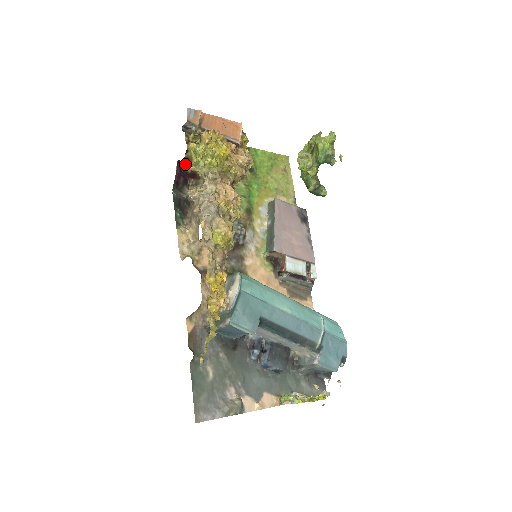
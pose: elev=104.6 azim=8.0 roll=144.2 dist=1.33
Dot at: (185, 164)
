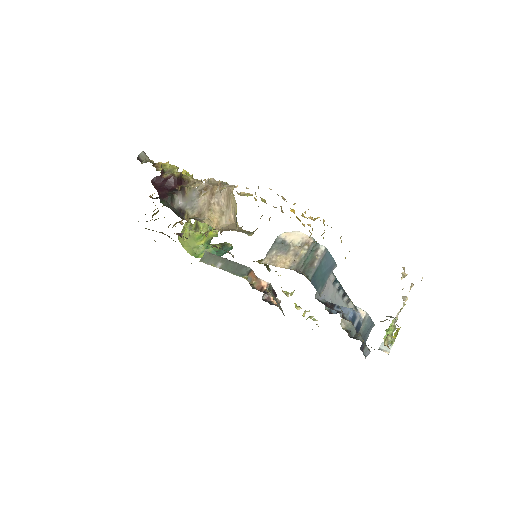
Dot at: (168, 173)
